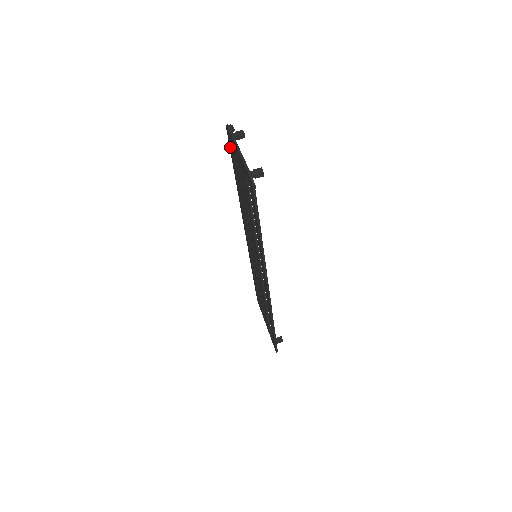
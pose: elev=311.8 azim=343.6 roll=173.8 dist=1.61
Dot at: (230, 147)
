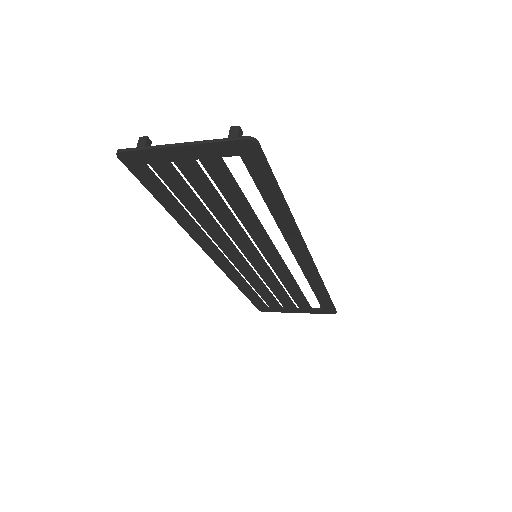
Dot at: (141, 176)
